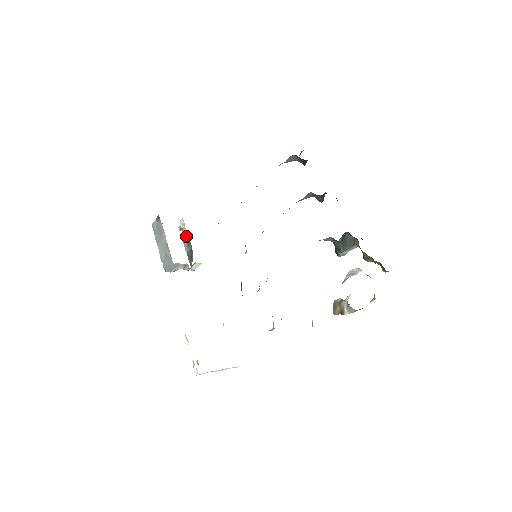
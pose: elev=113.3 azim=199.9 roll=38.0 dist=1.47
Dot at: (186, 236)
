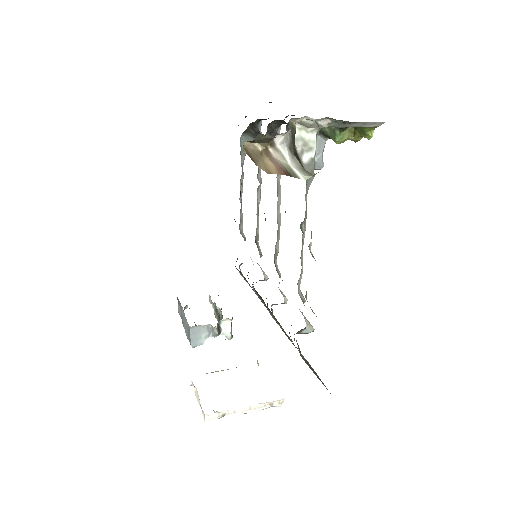
Dot at: (213, 306)
